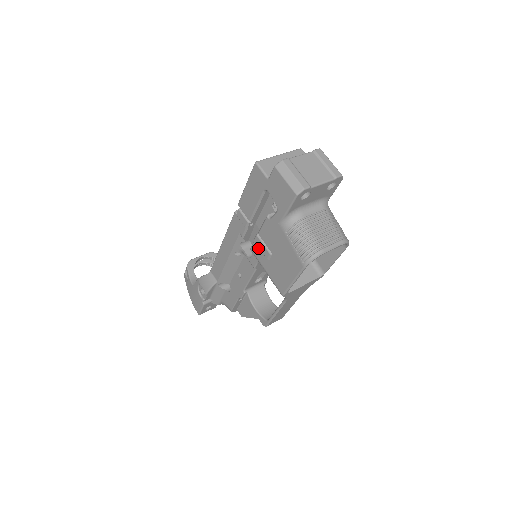
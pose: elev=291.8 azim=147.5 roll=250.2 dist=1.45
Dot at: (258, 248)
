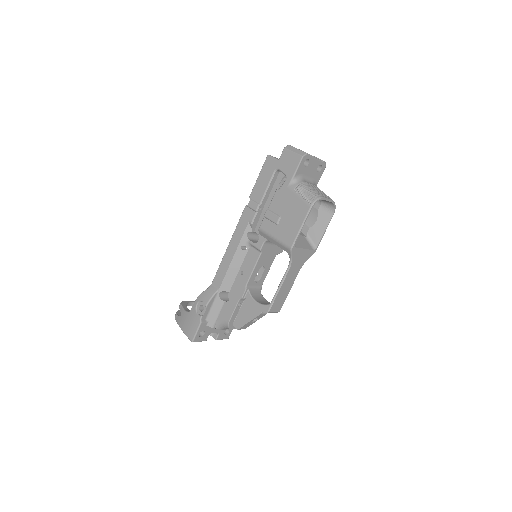
Dot at: (267, 221)
